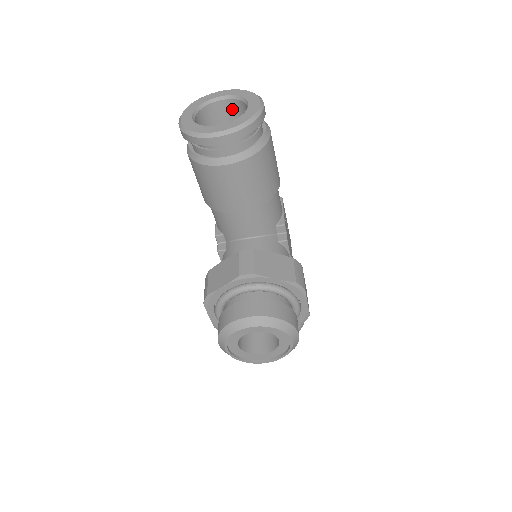
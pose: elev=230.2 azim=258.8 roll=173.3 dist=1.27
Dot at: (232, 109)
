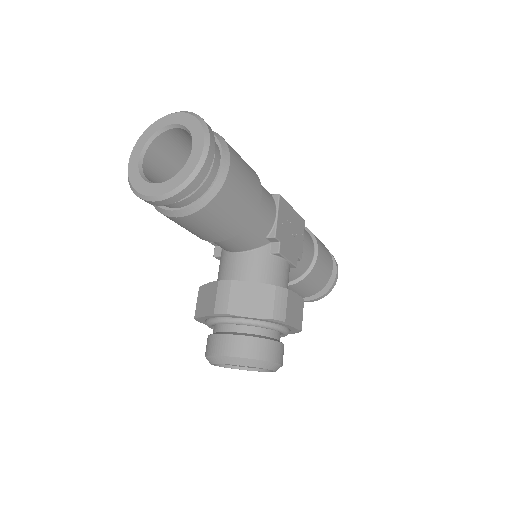
Dot at: (187, 135)
